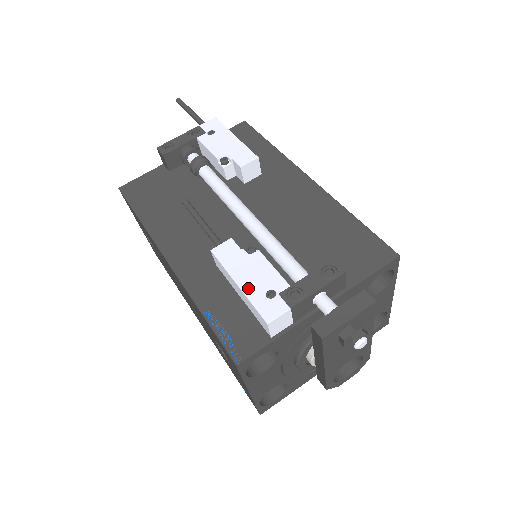
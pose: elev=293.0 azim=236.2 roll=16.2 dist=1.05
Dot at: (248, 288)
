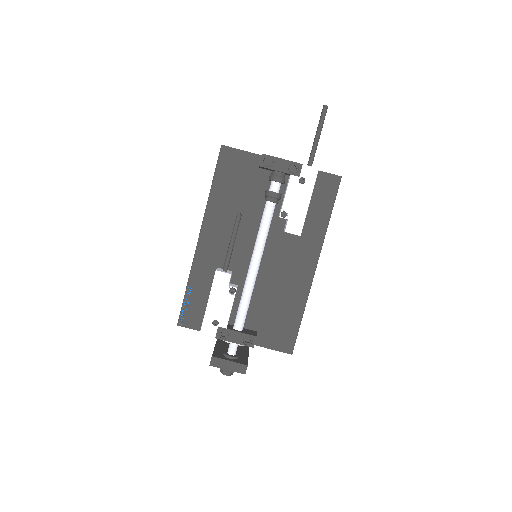
Dot at: (210, 310)
